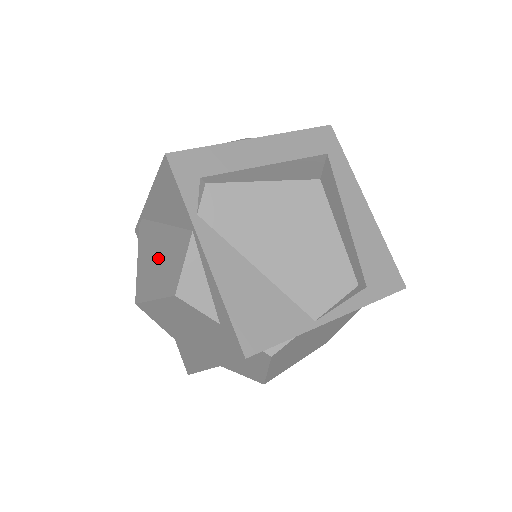
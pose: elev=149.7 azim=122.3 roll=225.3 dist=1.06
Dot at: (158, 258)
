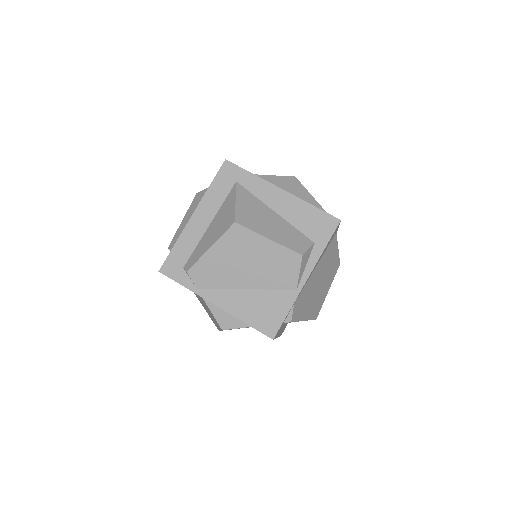
Dot at: (206, 308)
